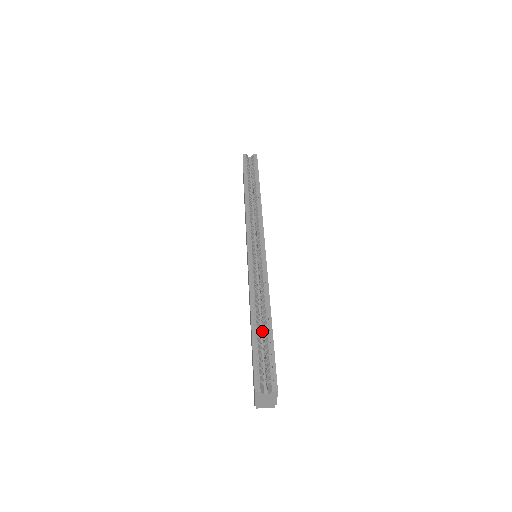
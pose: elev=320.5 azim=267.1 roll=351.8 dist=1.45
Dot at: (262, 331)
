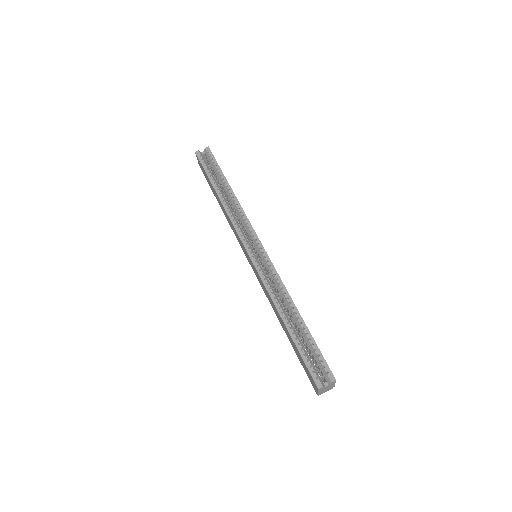
Dot at: (296, 329)
